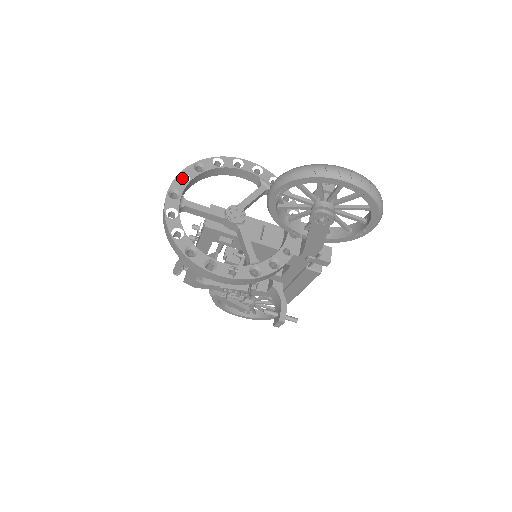
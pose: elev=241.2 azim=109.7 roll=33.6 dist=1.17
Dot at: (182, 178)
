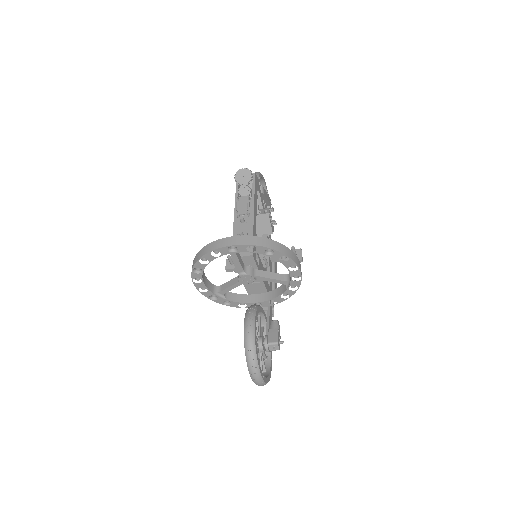
Dot at: (254, 244)
